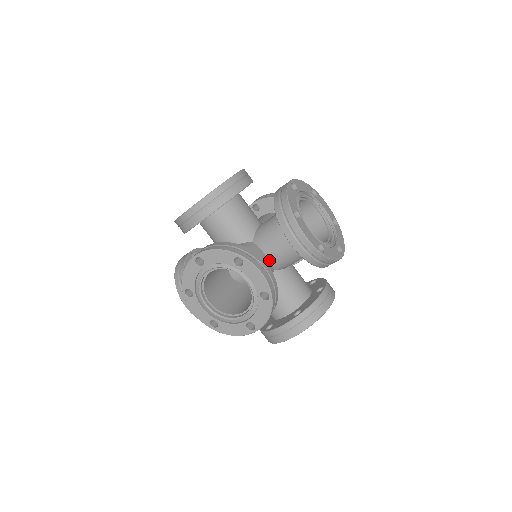
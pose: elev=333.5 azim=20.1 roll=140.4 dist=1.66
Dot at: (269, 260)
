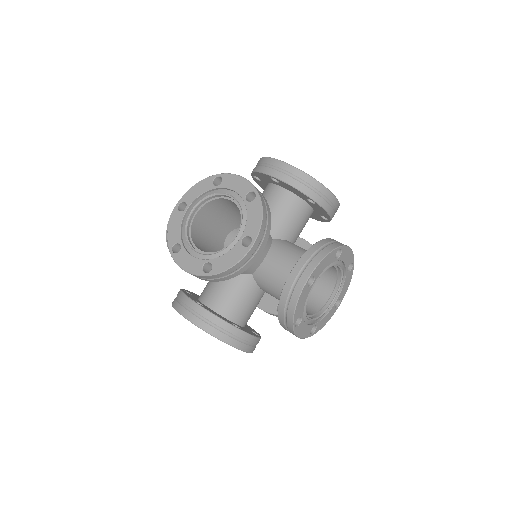
Dot at: occluded
